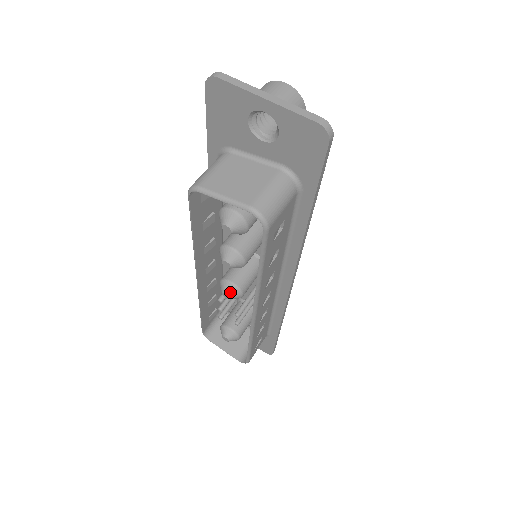
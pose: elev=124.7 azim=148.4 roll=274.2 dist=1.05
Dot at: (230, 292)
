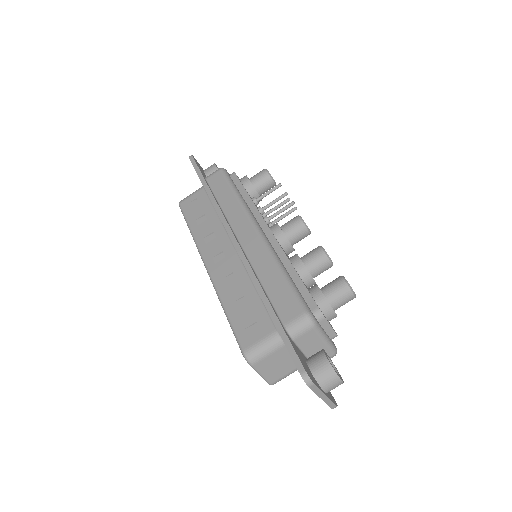
Dot at: occluded
